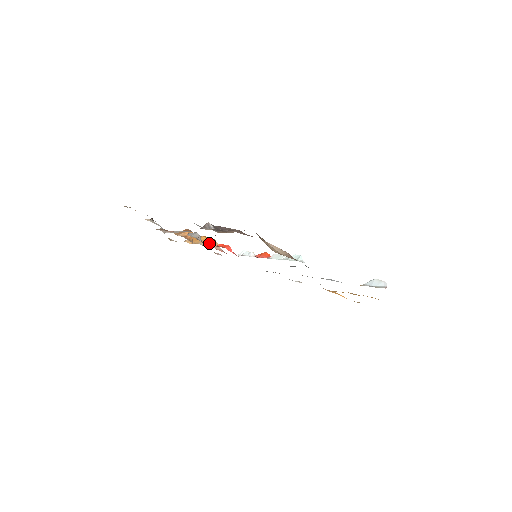
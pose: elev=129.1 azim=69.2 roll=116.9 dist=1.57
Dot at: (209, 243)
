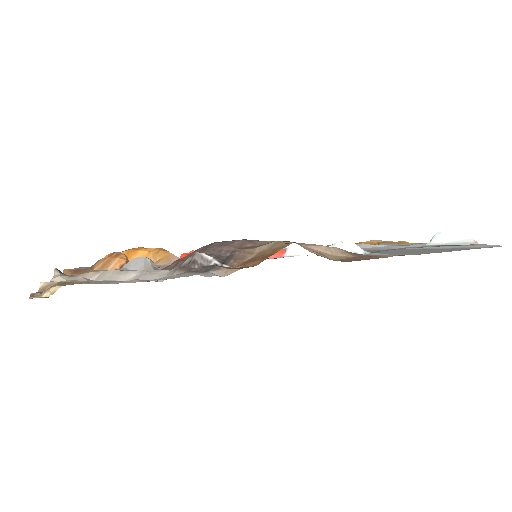
Dot at: (160, 260)
